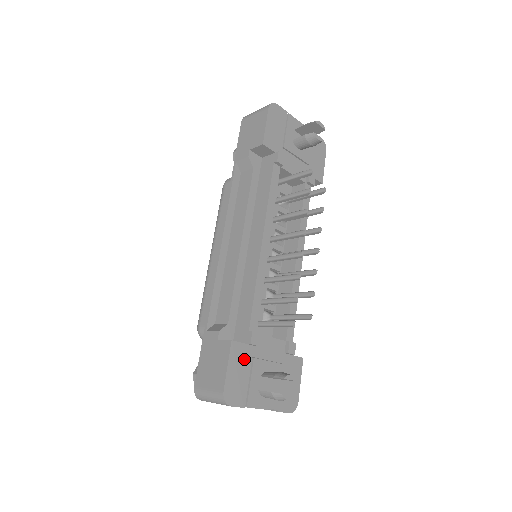
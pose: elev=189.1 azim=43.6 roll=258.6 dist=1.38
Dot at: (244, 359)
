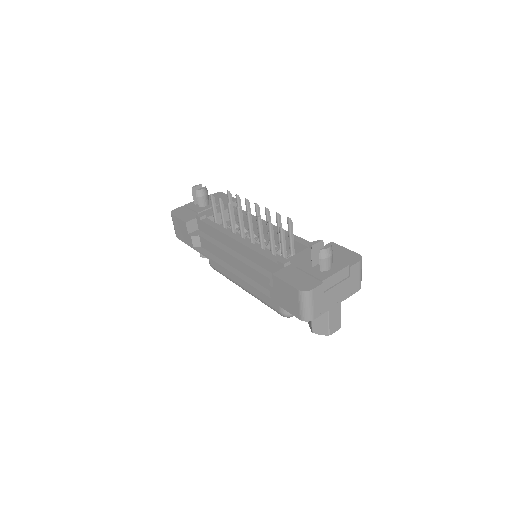
Dot at: (292, 272)
